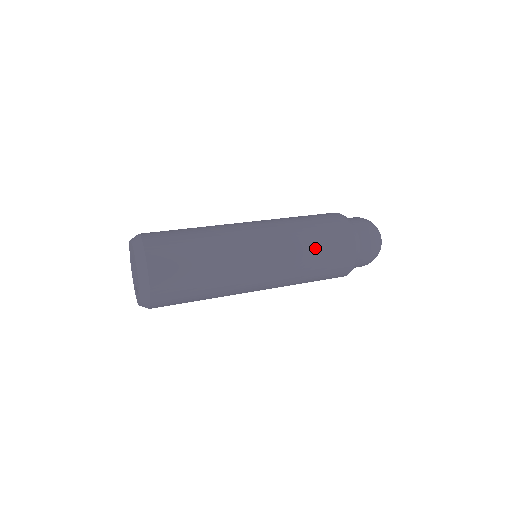
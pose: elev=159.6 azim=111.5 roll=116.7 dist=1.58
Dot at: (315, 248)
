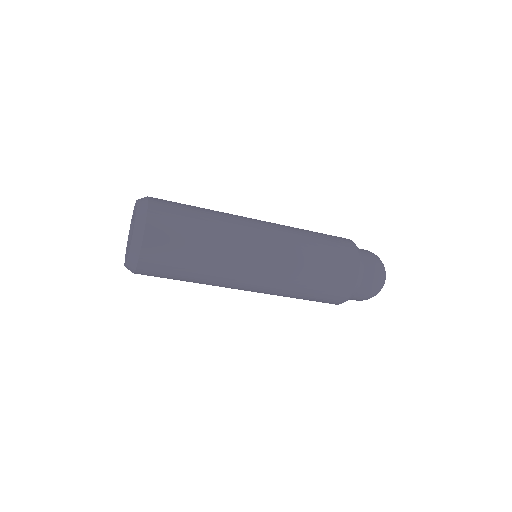
Dot at: (316, 242)
